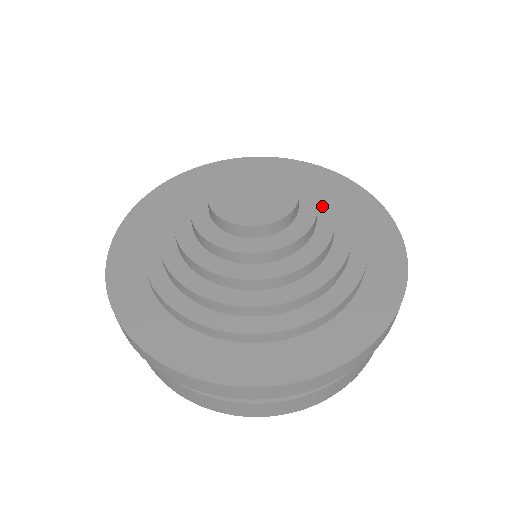
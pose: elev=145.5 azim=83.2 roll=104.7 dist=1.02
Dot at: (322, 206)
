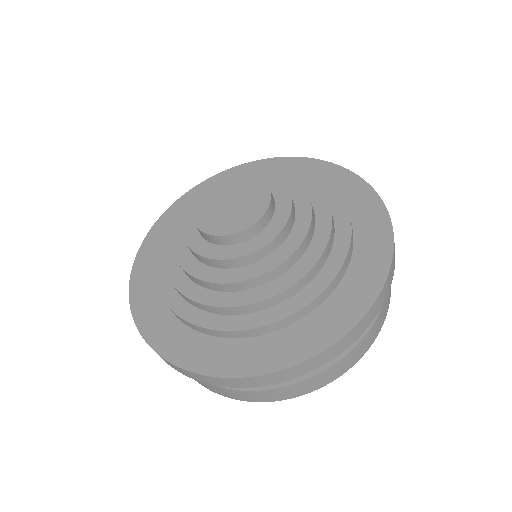
Dot at: (302, 208)
